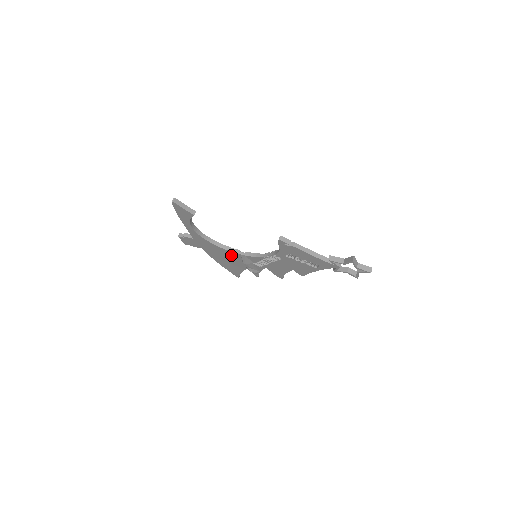
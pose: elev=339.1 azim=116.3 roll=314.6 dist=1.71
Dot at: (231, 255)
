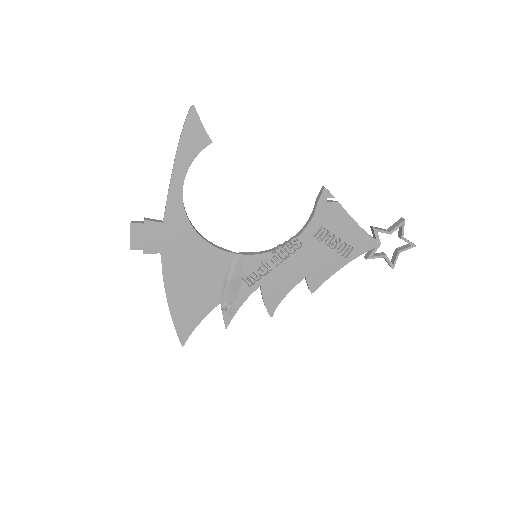
Dot at: (212, 262)
